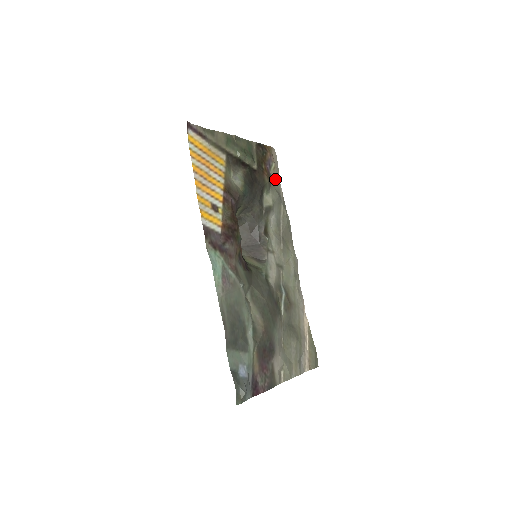
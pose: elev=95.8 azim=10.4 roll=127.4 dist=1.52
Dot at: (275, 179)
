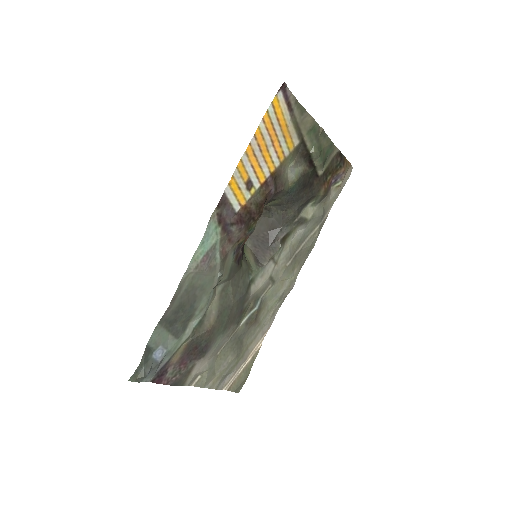
Dot at: (331, 197)
